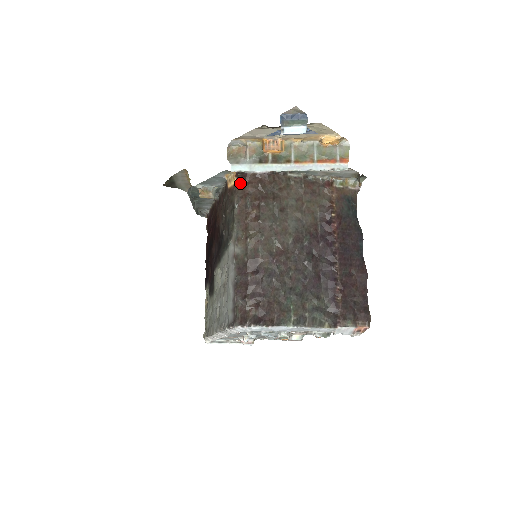
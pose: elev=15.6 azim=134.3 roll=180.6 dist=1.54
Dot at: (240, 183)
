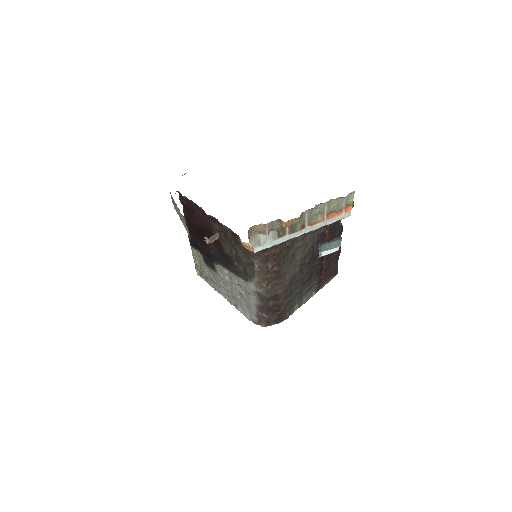
Dot at: (260, 253)
